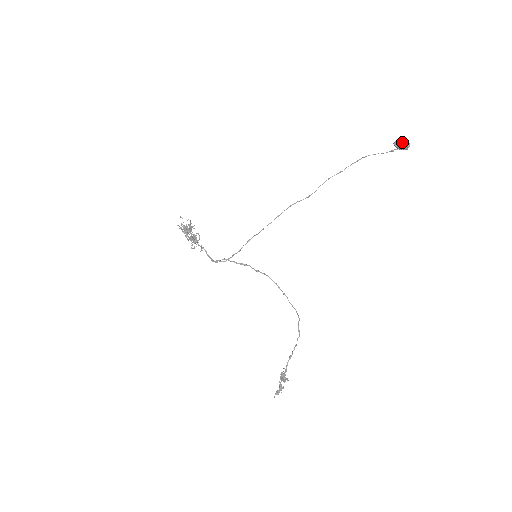
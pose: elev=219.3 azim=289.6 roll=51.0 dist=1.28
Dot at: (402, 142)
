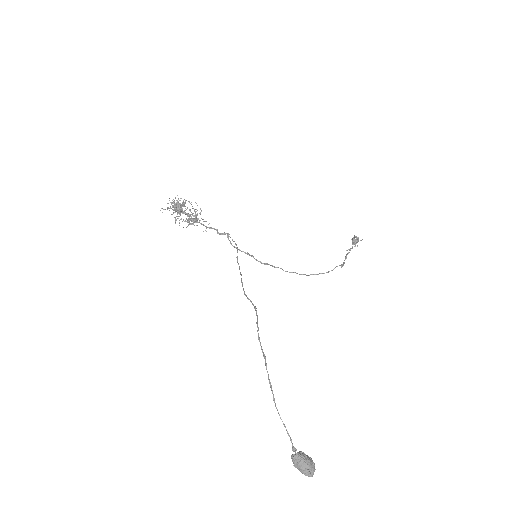
Dot at: (298, 469)
